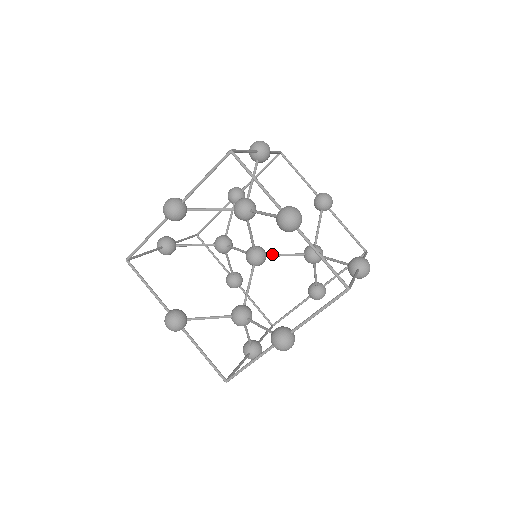
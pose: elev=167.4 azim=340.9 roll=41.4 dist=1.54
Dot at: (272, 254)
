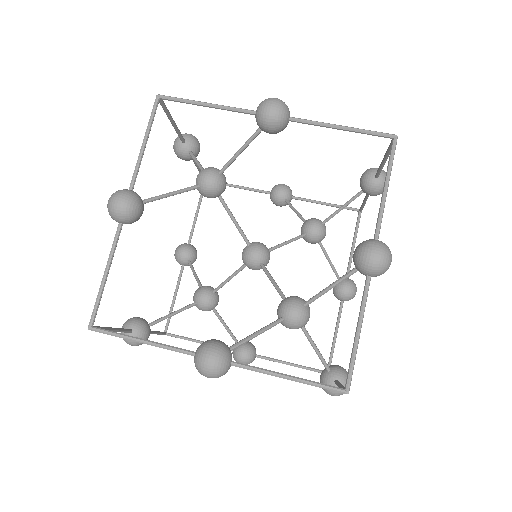
Dot at: (272, 247)
